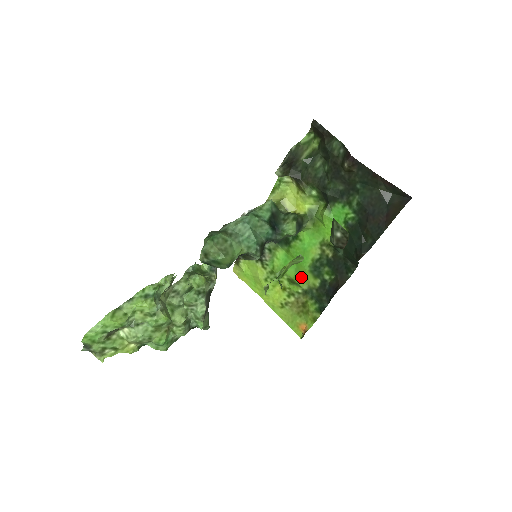
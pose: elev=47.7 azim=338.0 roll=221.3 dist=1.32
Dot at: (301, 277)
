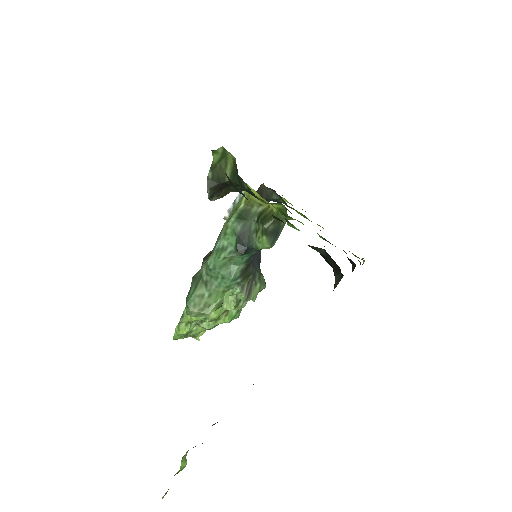
Dot at: occluded
